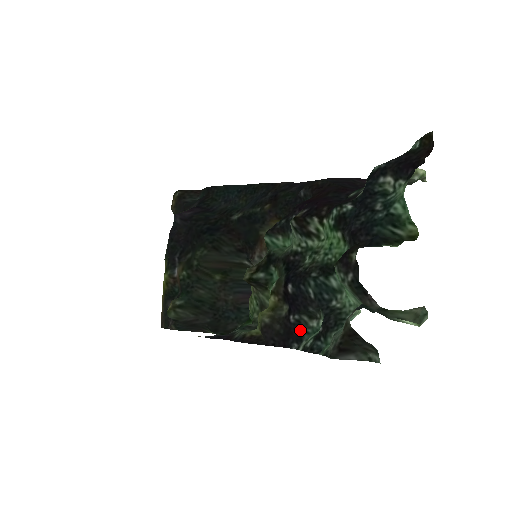
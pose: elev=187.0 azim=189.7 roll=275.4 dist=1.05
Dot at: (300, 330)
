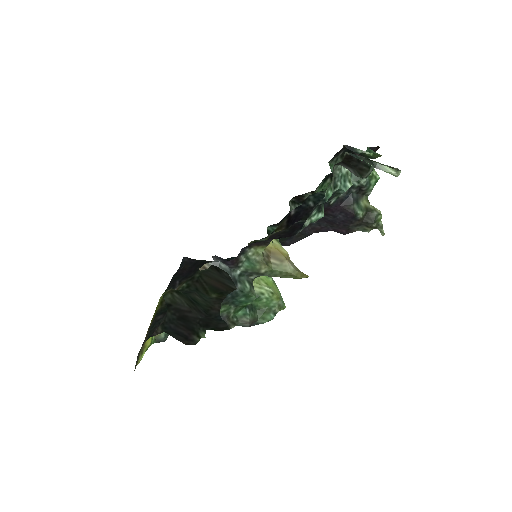
Dot at: (304, 222)
